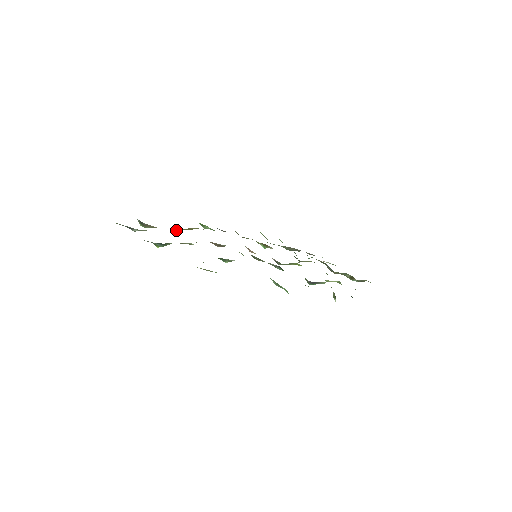
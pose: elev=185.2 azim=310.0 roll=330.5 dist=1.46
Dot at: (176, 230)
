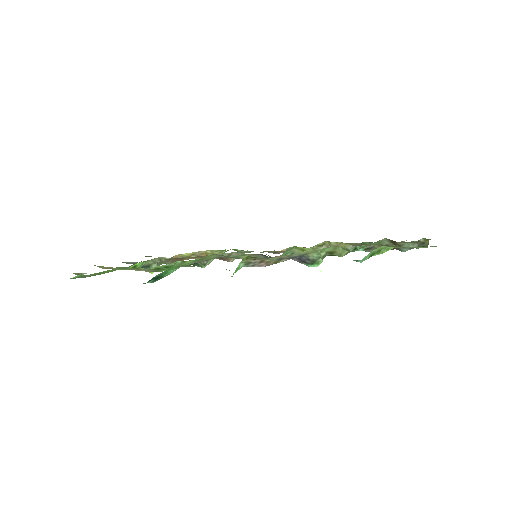
Dot at: occluded
